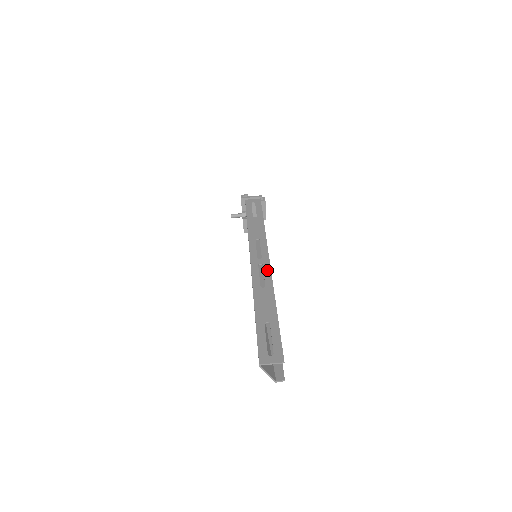
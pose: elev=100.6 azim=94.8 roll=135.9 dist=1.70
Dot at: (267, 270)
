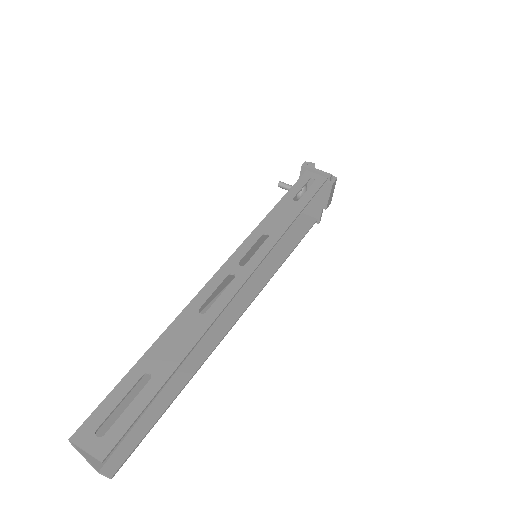
Dot at: (232, 289)
